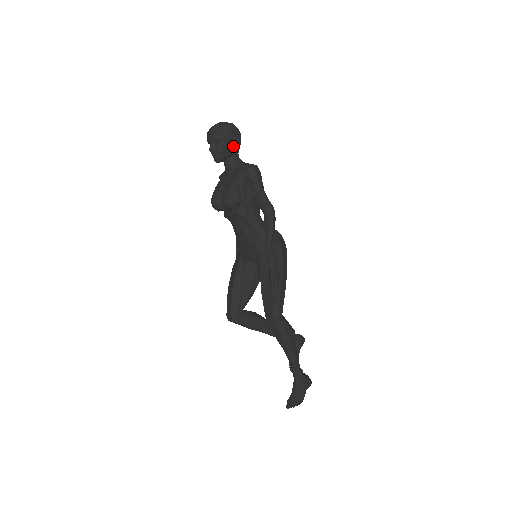
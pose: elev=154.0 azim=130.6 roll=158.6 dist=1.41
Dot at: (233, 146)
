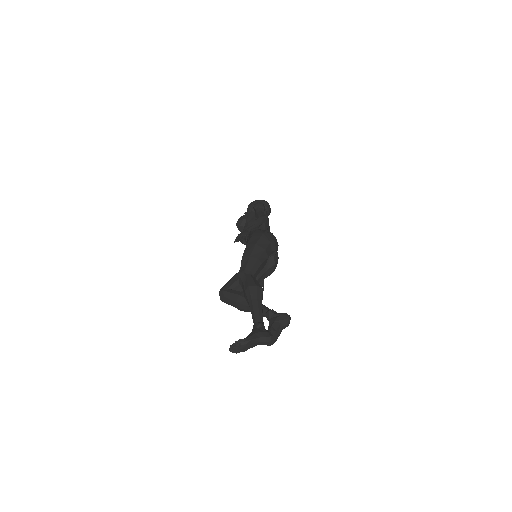
Dot at: occluded
